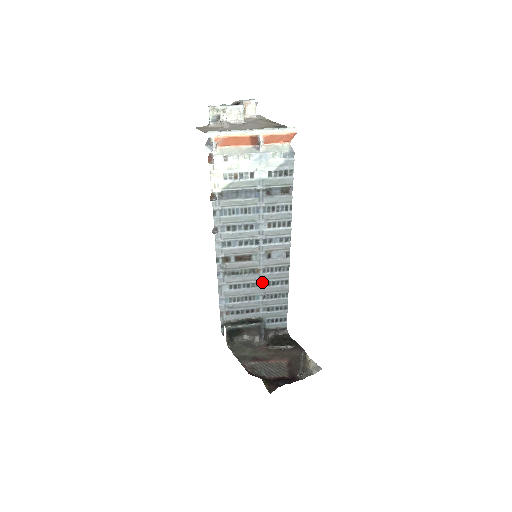
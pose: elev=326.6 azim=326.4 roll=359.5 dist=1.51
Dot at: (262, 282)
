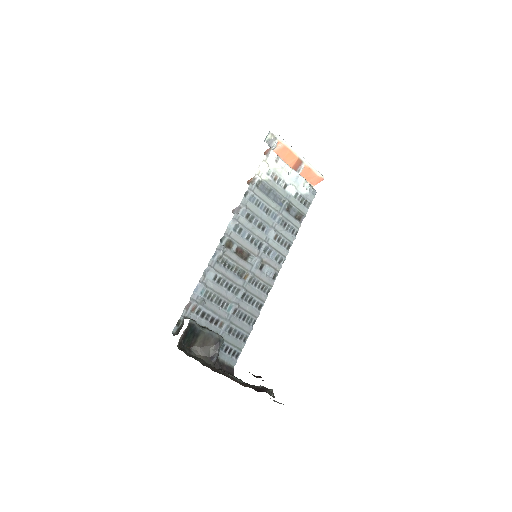
Dot at: (242, 292)
